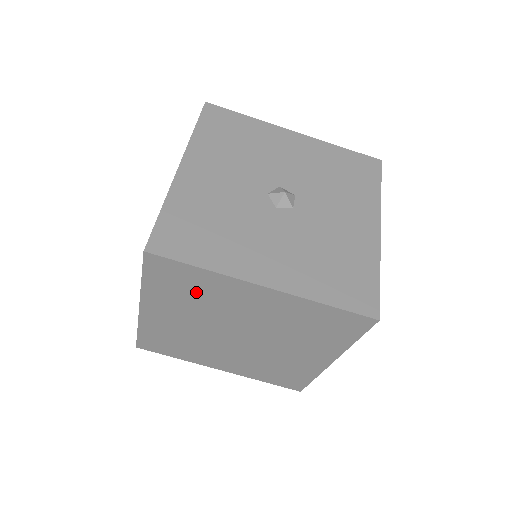
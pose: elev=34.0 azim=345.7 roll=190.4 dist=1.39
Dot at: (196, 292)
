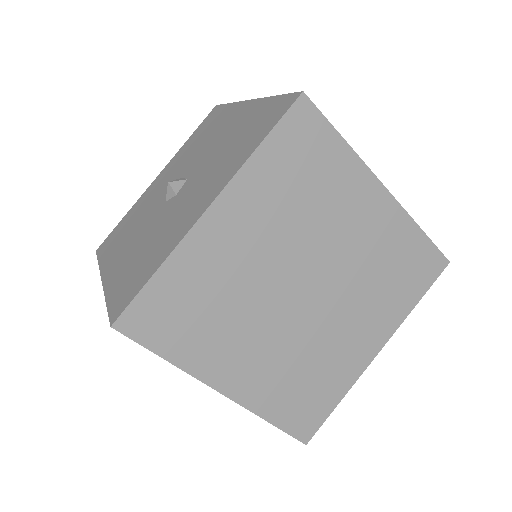
Dot at: (202, 301)
